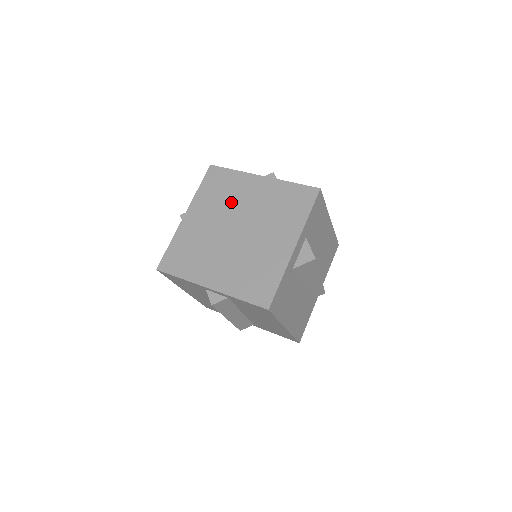
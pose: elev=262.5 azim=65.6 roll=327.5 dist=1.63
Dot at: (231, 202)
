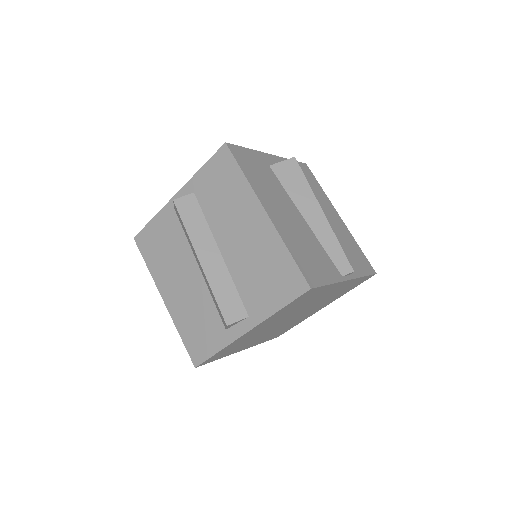
Dot at: occluded
